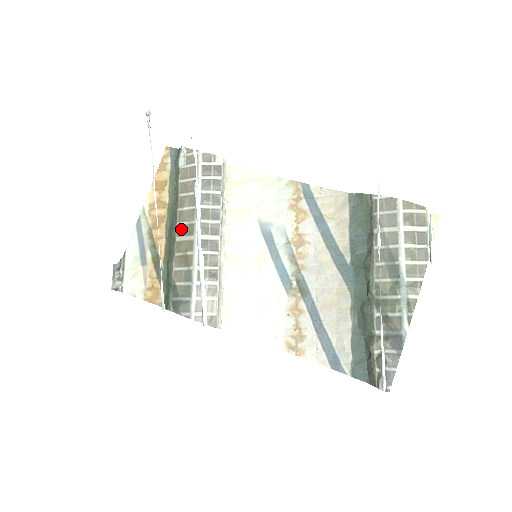
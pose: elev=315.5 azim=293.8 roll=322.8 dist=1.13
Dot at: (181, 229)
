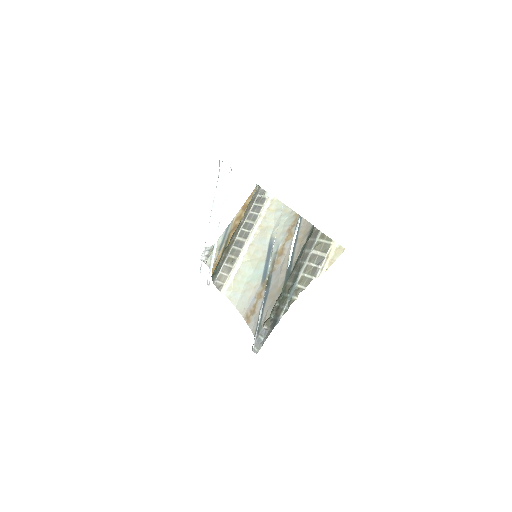
Dot at: (235, 232)
